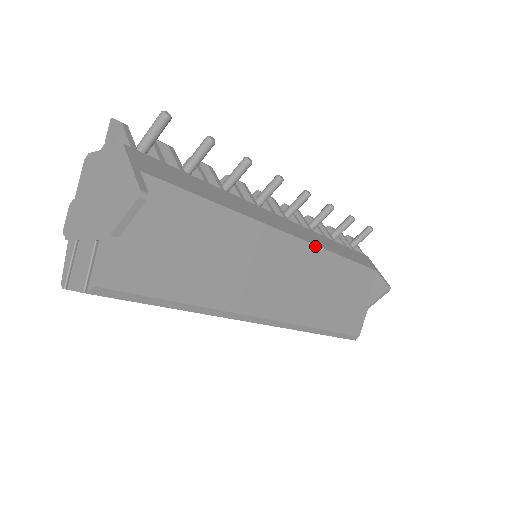
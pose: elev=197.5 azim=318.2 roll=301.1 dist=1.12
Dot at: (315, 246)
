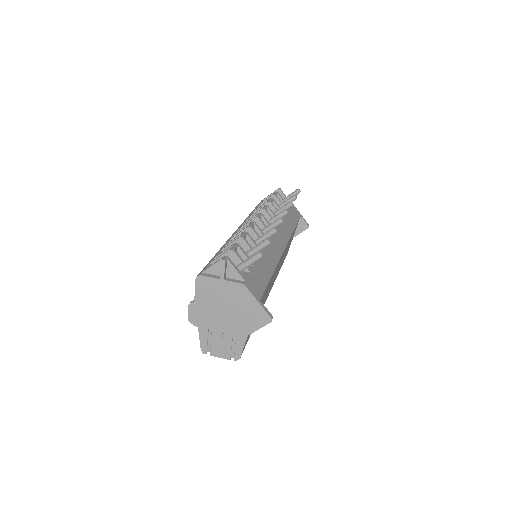
Dot at: occluded
